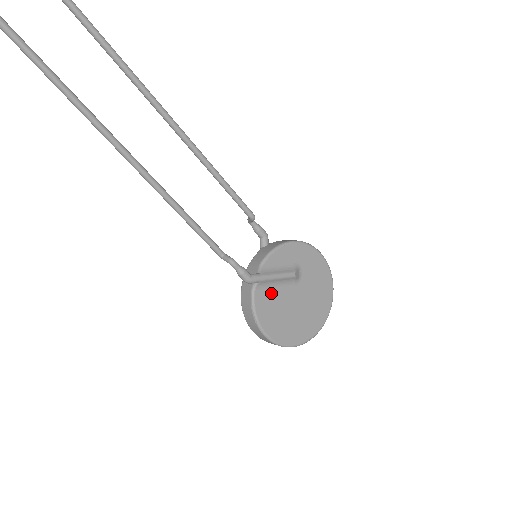
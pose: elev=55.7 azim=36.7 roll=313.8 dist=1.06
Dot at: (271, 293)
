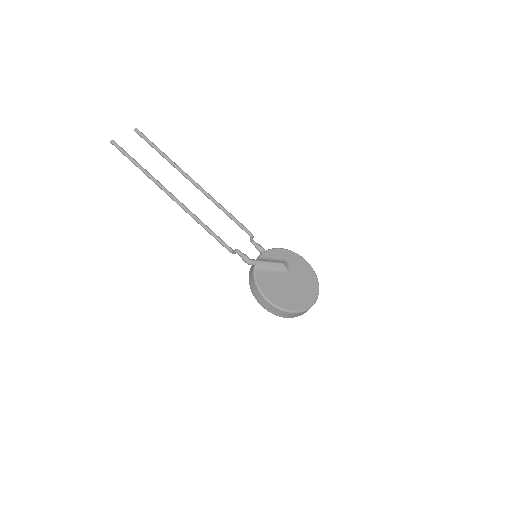
Dot at: (268, 274)
